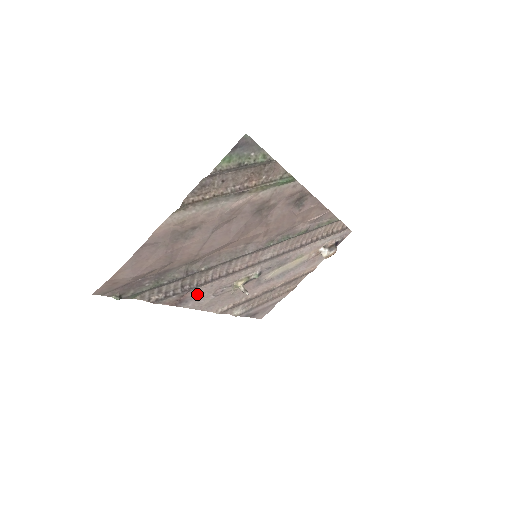
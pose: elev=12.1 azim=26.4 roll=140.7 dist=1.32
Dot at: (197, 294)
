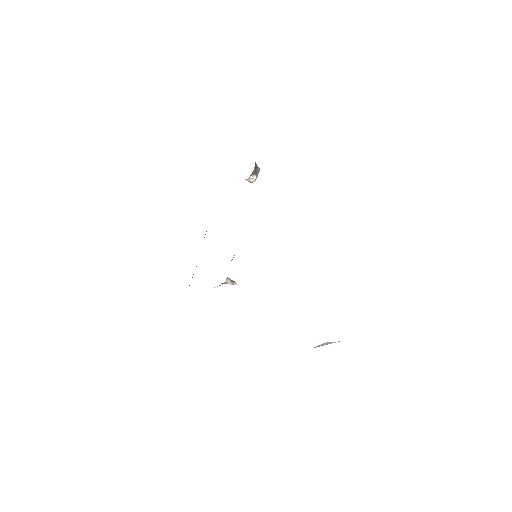
Dot at: occluded
